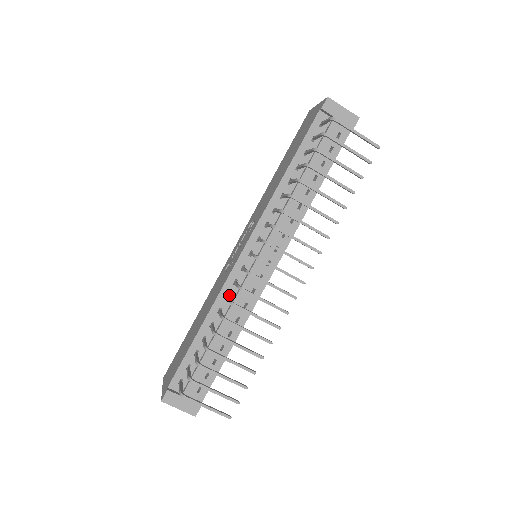
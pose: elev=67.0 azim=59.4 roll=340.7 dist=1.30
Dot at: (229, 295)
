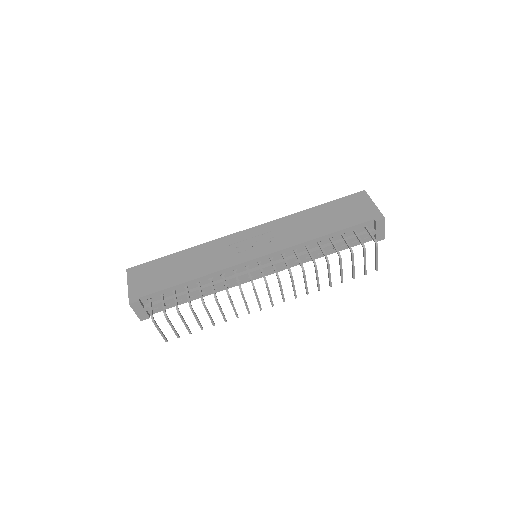
Dot at: (224, 275)
